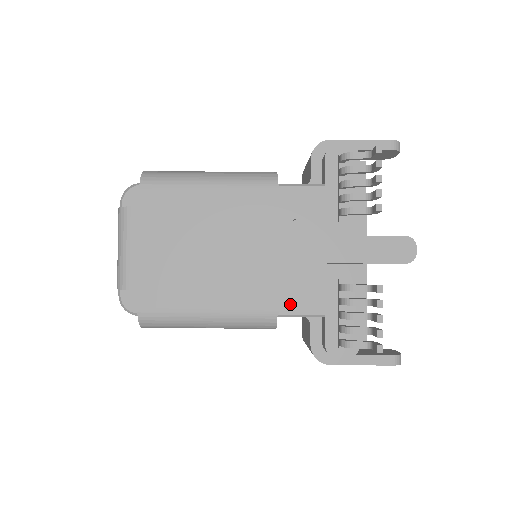
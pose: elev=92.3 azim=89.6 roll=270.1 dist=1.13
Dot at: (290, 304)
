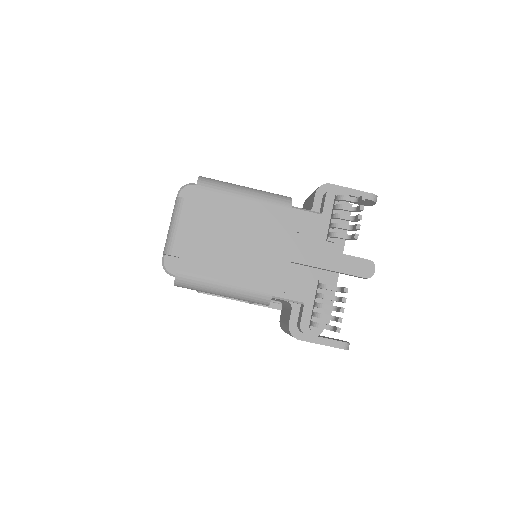
Dot at: (283, 289)
